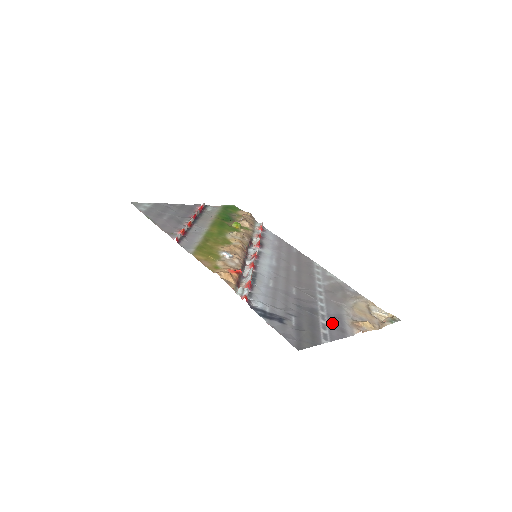
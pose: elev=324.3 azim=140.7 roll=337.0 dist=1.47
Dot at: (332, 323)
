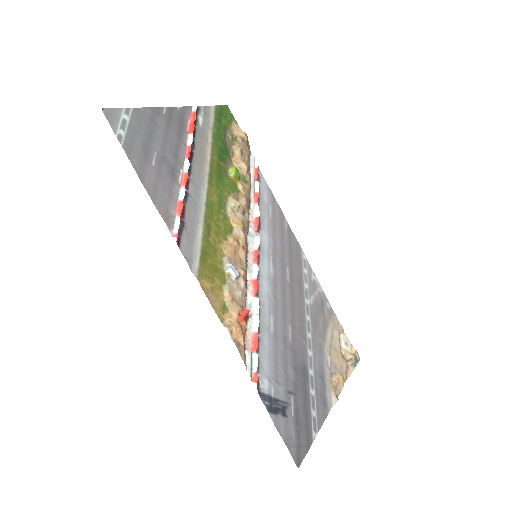
Dot at: (318, 391)
